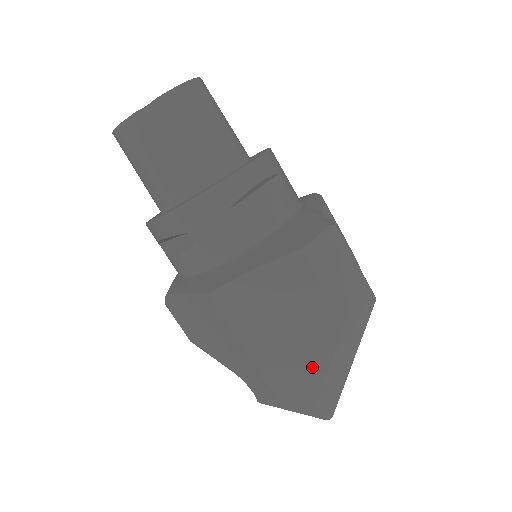
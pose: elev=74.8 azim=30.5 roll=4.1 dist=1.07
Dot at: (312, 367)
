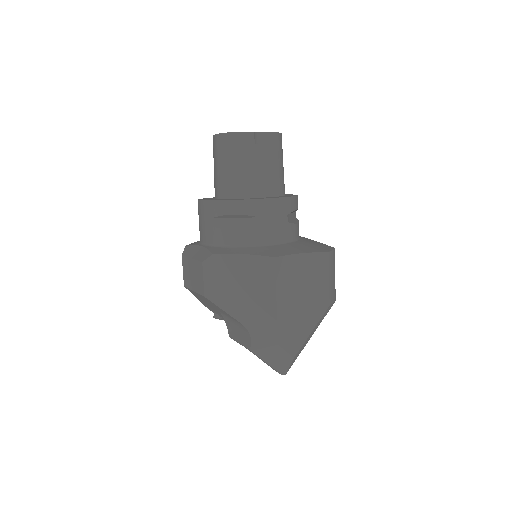
Dot at: (305, 328)
